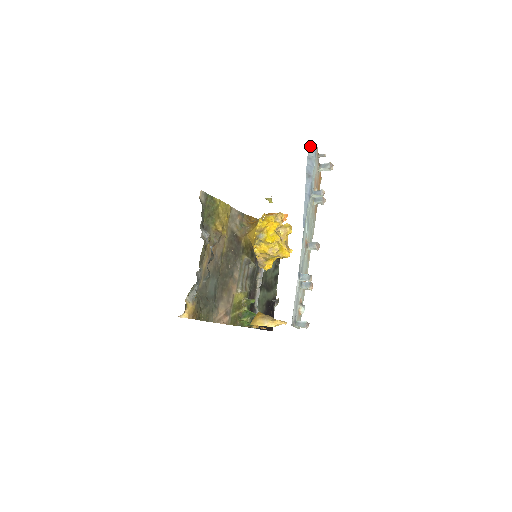
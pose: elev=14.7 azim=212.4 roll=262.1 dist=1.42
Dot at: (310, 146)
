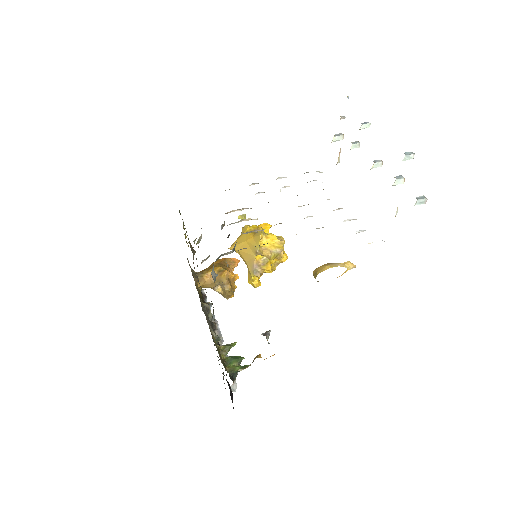
Dot at: occluded
